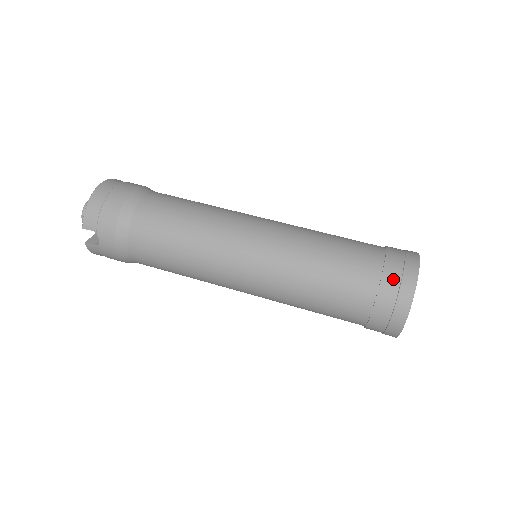
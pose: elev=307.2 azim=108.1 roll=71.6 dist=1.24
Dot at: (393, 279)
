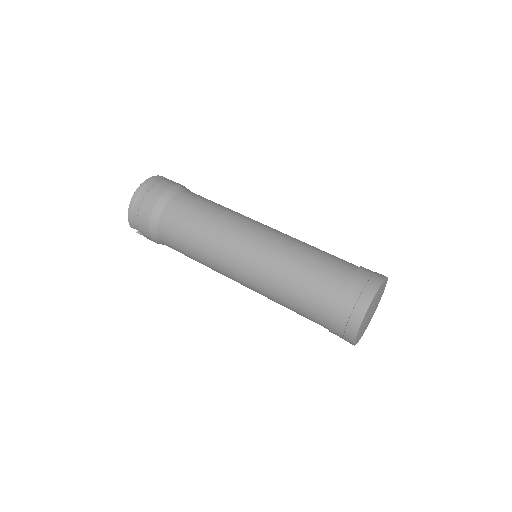
Dot at: (343, 316)
